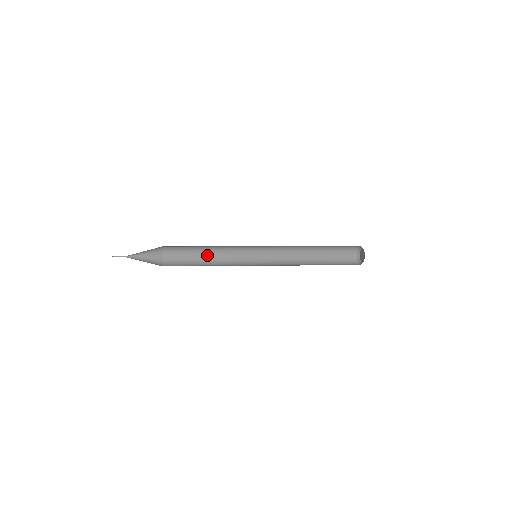
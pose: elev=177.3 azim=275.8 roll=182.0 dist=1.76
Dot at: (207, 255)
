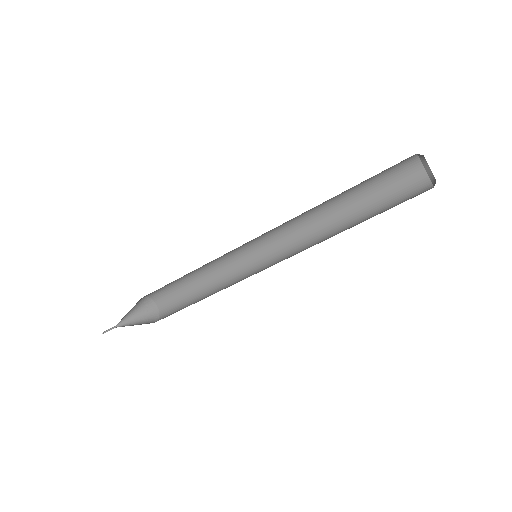
Dot at: (206, 291)
